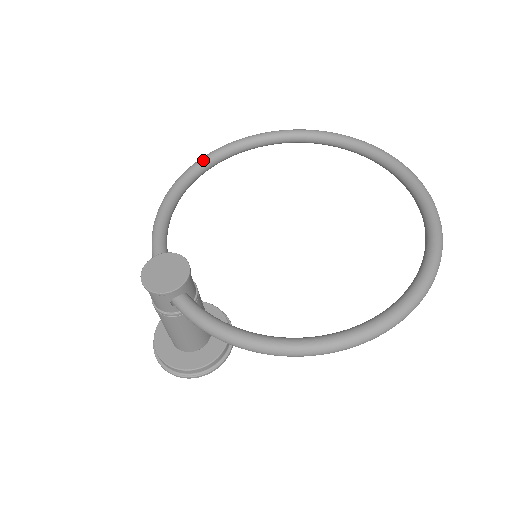
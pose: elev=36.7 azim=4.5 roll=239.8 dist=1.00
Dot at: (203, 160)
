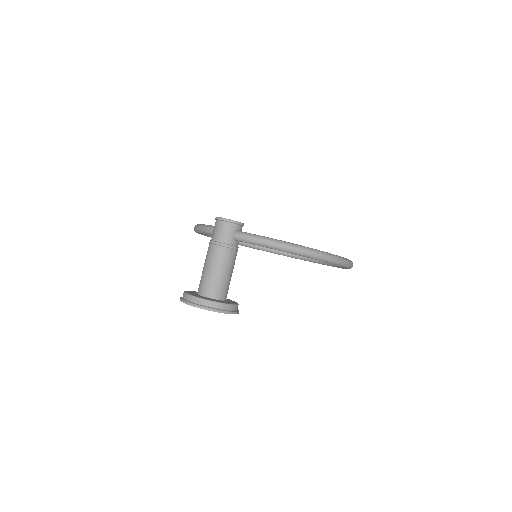
Dot at: occluded
